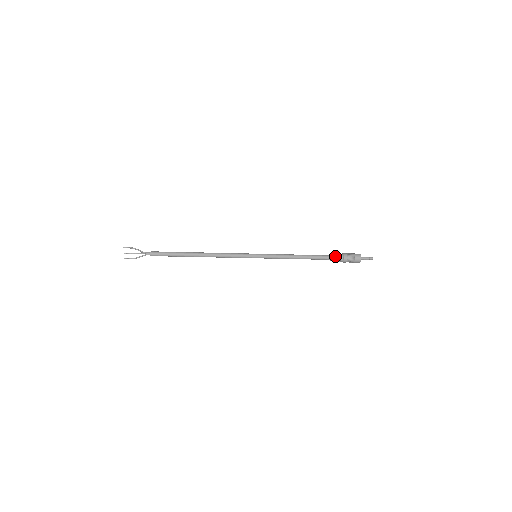
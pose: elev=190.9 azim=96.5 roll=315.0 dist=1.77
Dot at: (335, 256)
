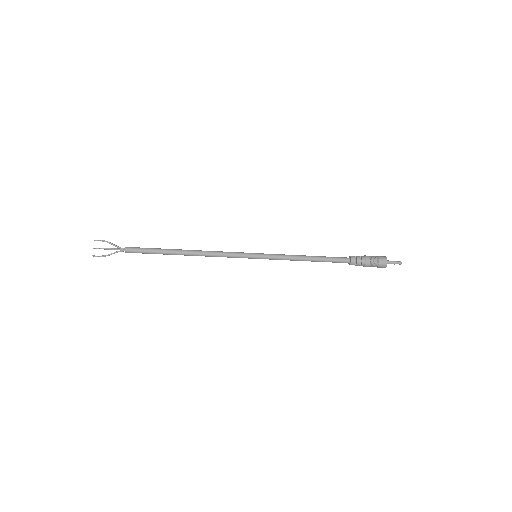
Dot at: (354, 256)
